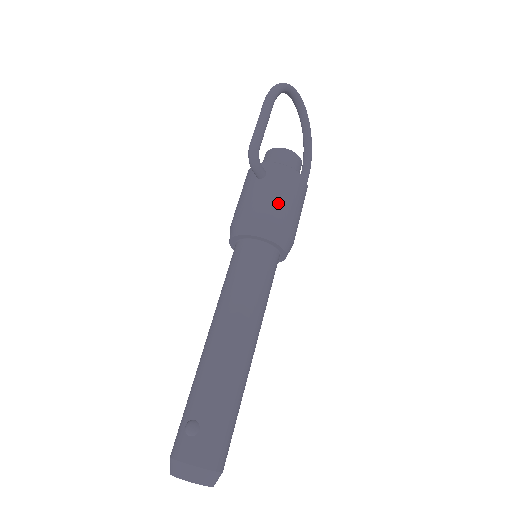
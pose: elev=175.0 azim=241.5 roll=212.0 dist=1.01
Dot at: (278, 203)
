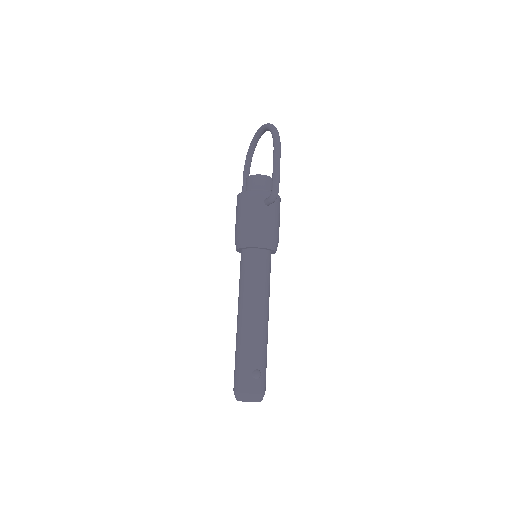
Dot at: (278, 225)
